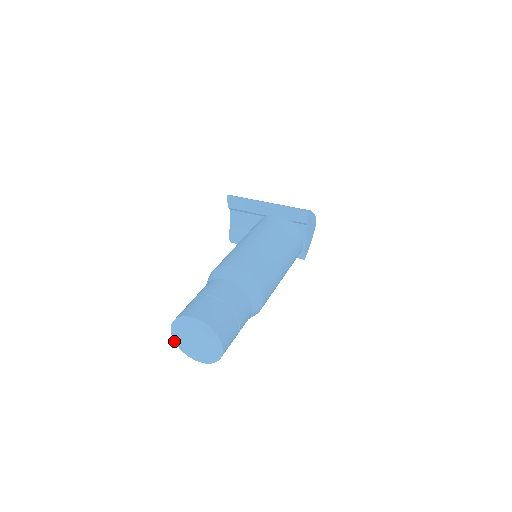
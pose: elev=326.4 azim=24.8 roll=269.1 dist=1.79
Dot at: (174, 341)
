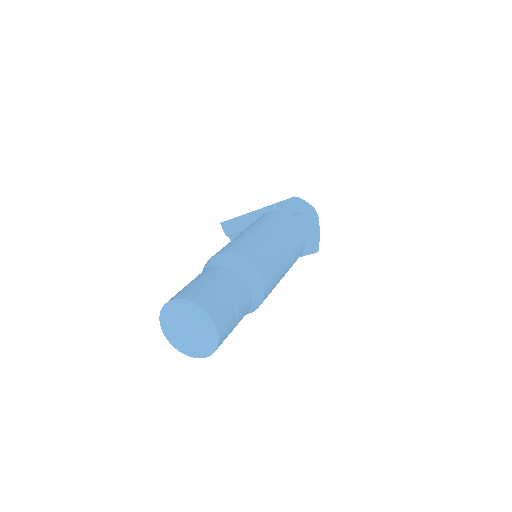
Dot at: occluded
